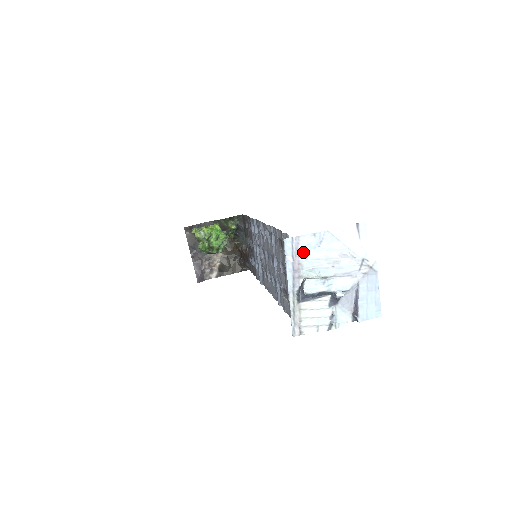
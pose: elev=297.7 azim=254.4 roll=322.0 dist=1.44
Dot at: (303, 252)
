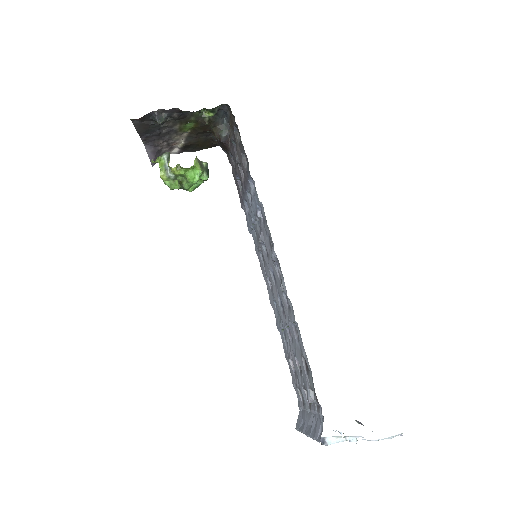
Dot at: occluded
